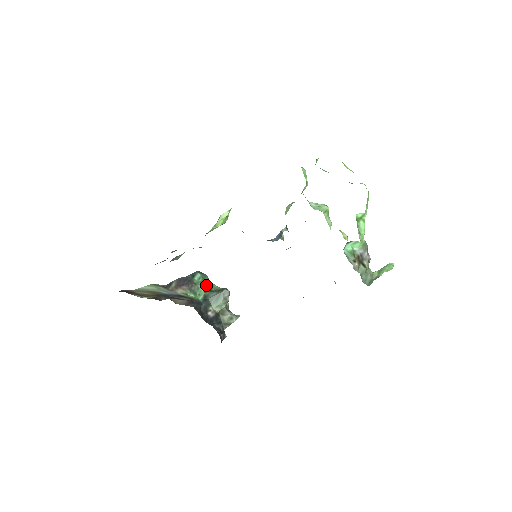
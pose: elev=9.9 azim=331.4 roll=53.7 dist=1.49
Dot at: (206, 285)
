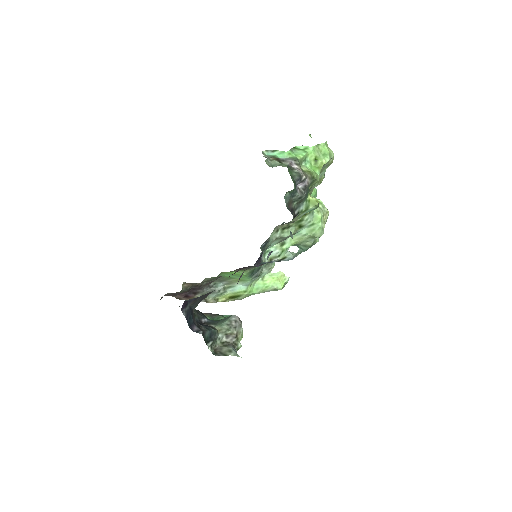
Dot at: occluded
